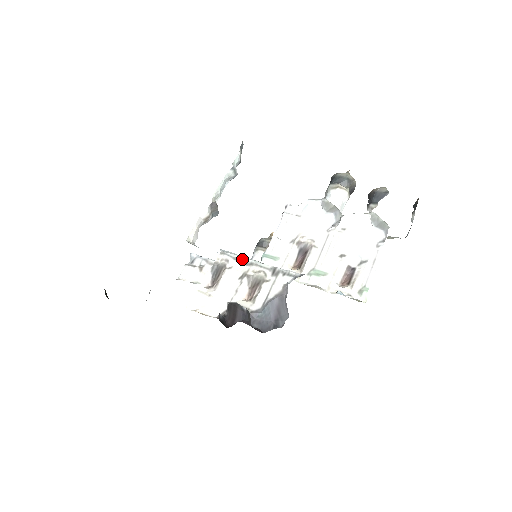
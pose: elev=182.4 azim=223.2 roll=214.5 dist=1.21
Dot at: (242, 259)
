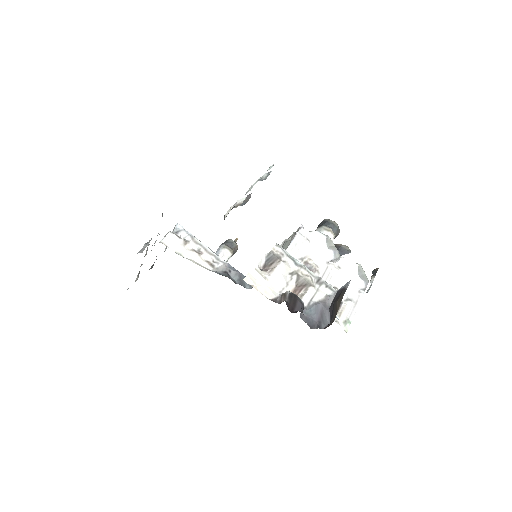
Dot at: (294, 258)
